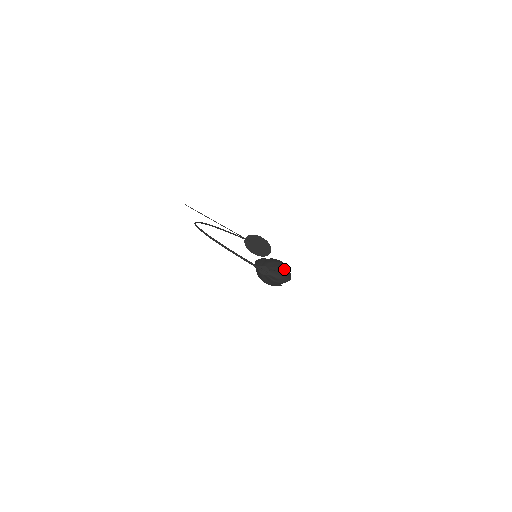
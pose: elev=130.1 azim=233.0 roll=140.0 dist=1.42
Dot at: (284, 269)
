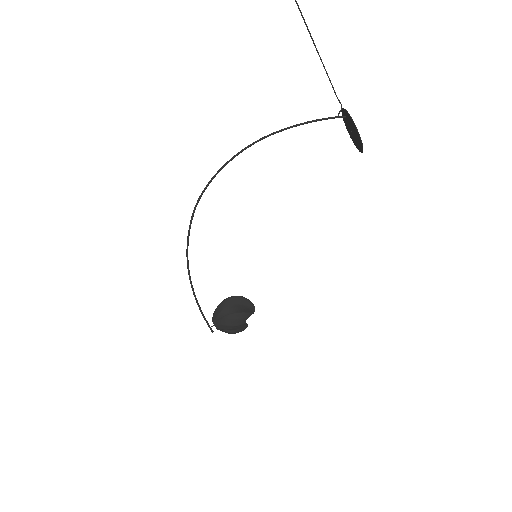
Dot at: (235, 329)
